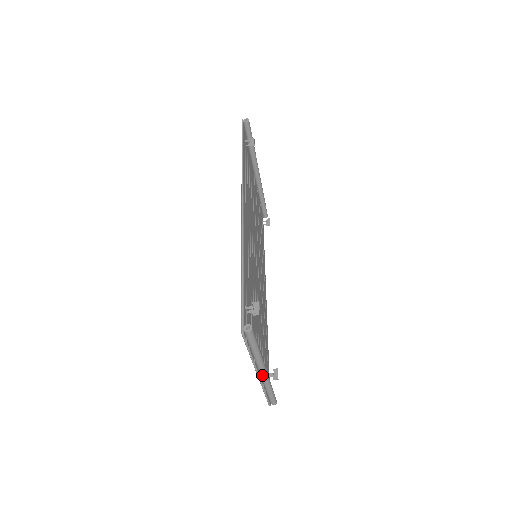
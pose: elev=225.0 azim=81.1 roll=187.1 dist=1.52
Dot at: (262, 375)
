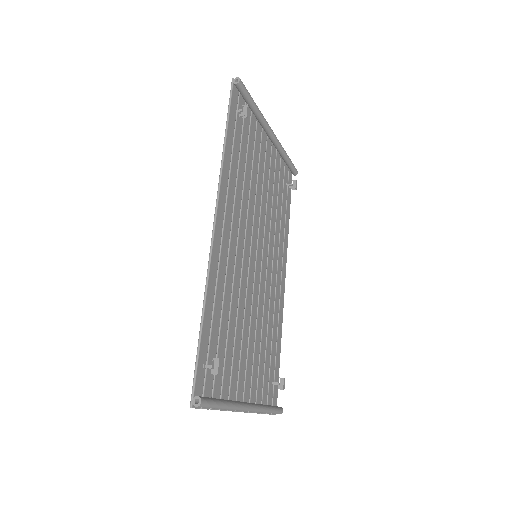
Dot at: (246, 411)
